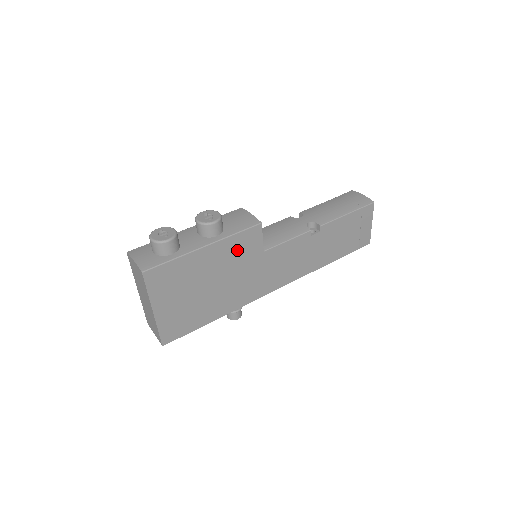
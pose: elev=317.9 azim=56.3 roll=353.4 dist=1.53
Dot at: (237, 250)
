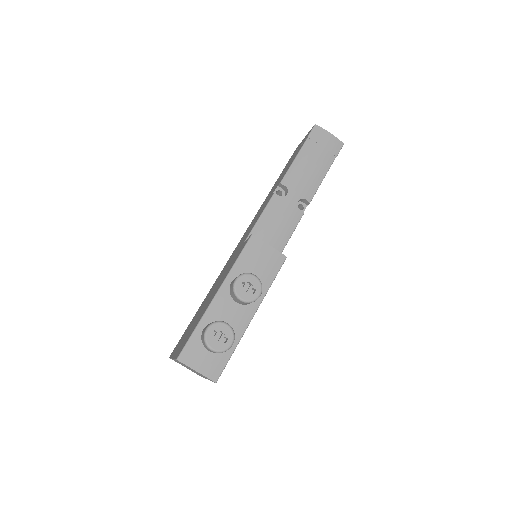
Dot at: occluded
